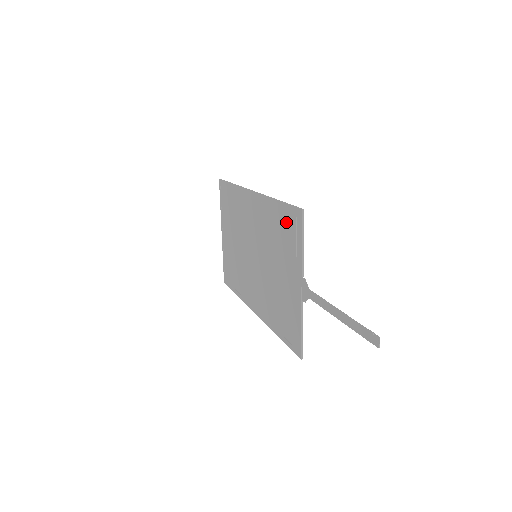
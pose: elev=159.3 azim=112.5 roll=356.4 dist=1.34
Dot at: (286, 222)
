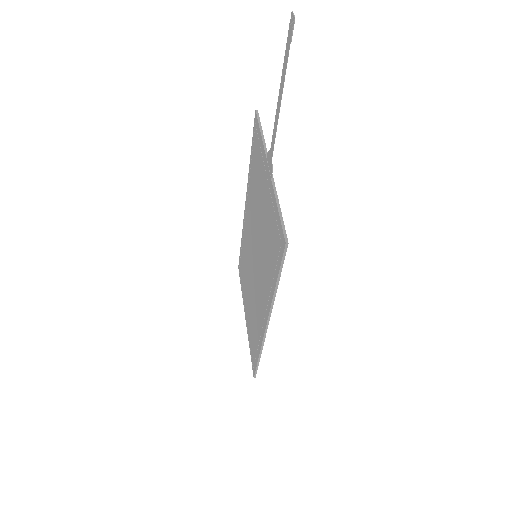
Dot at: (254, 151)
